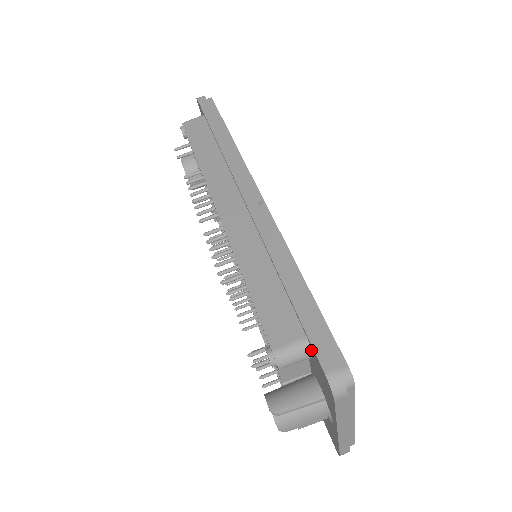
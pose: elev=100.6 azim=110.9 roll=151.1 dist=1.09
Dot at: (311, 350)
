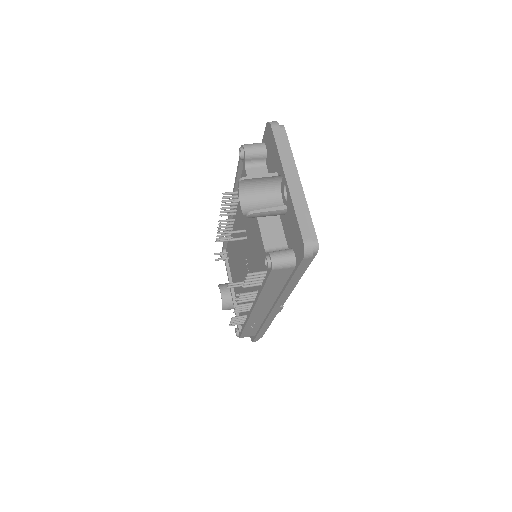
Dot at: (264, 143)
